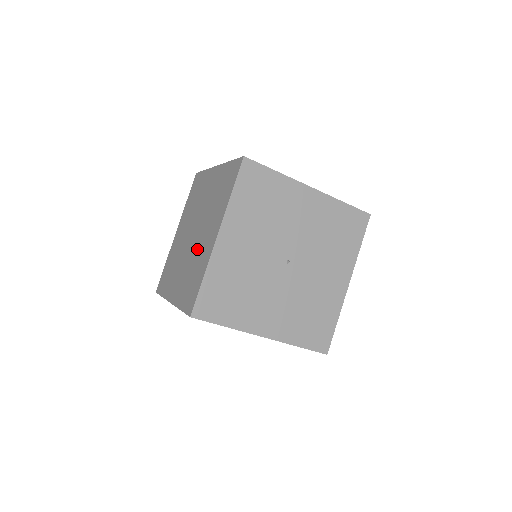
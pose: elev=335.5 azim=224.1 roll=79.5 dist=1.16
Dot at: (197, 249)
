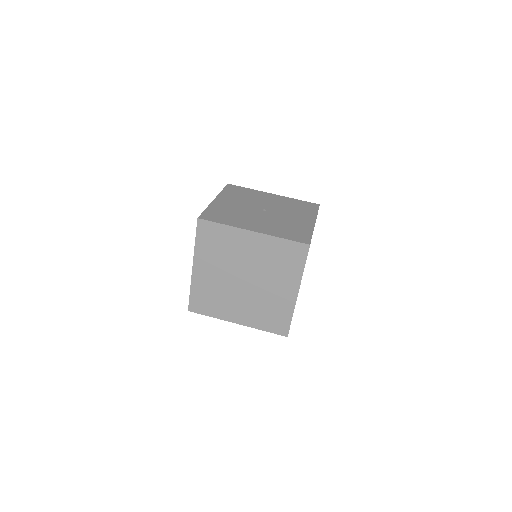
Dot at: occluded
